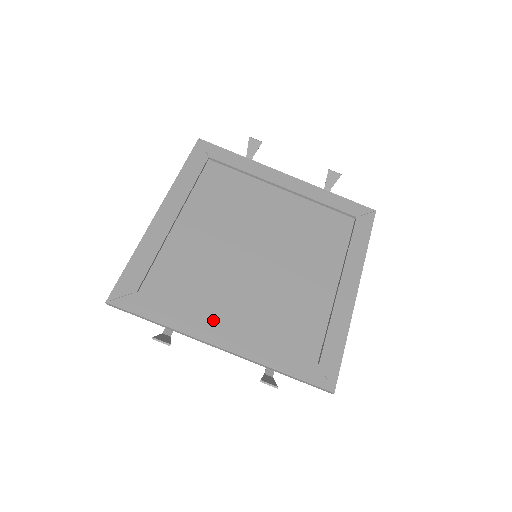
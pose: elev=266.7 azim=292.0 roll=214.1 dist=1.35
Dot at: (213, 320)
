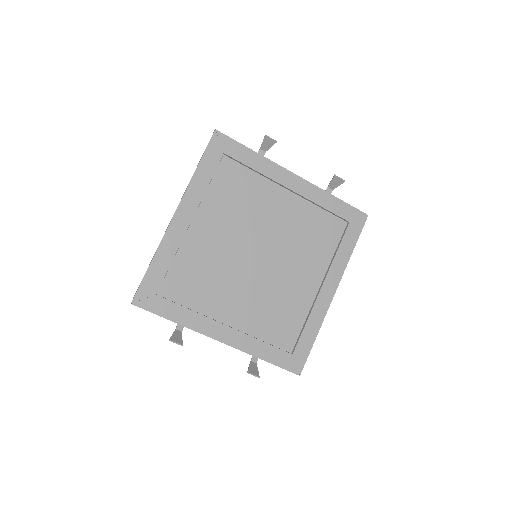
Dot at: (216, 318)
